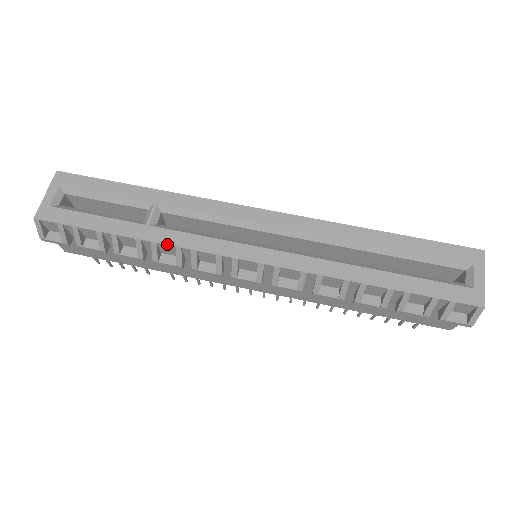
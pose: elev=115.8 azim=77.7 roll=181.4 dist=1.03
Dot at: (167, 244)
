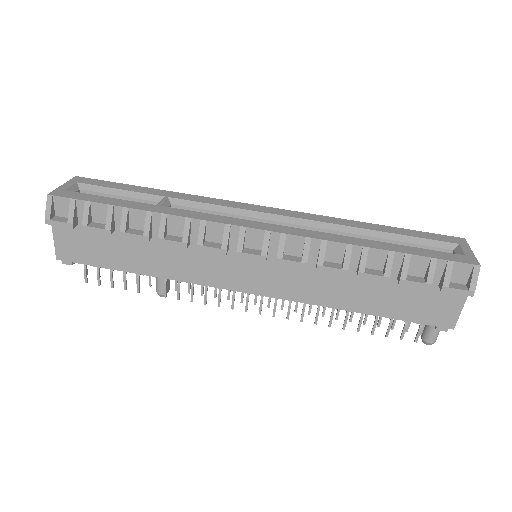
Dot at: (177, 215)
